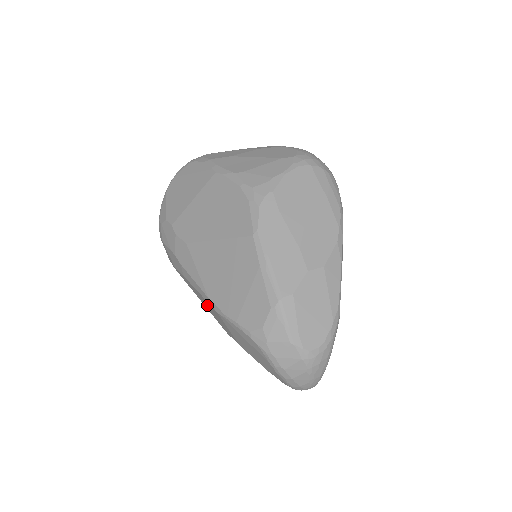
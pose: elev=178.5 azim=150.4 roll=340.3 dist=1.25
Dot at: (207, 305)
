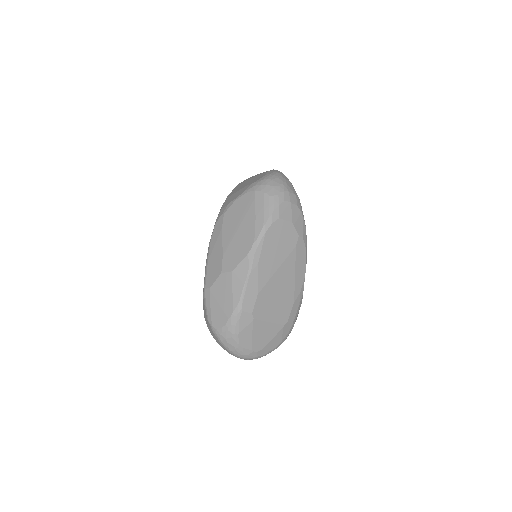
Dot at: occluded
